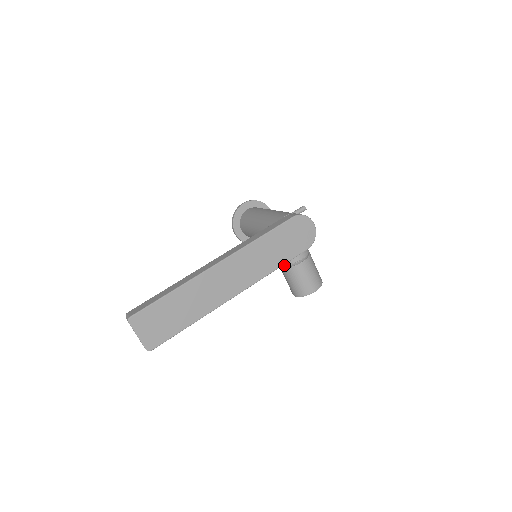
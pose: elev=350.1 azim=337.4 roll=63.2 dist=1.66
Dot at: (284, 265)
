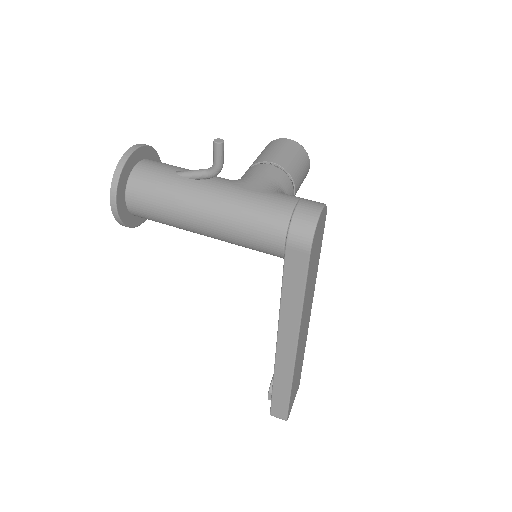
Dot at: occluded
